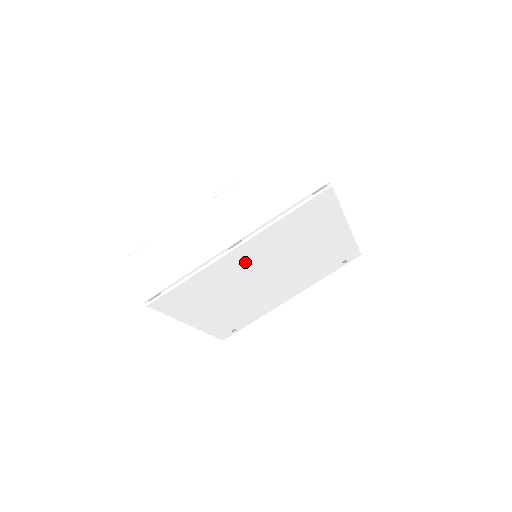
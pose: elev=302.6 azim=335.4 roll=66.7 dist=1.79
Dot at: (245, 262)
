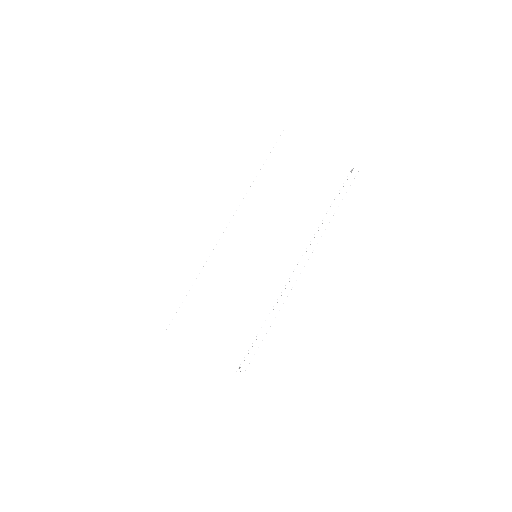
Dot at: occluded
